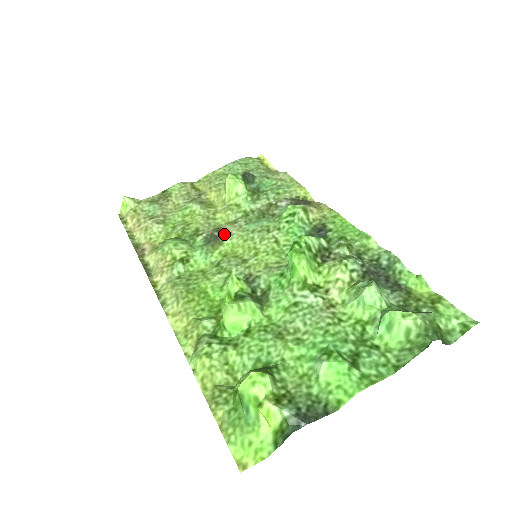
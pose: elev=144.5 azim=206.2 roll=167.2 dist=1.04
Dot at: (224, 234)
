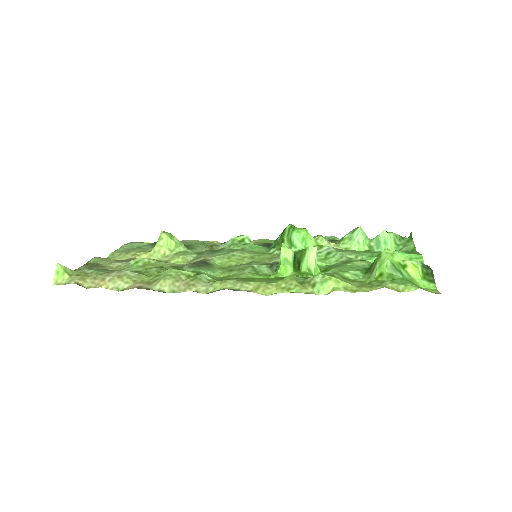
Dot at: (205, 260)
